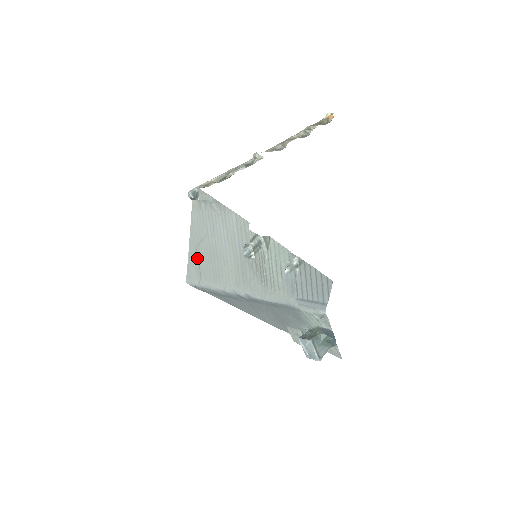
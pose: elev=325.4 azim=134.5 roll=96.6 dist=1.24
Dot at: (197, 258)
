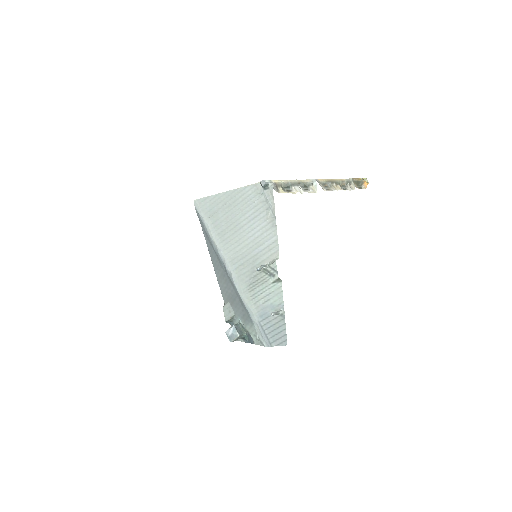
Dot at: (221, 207)
